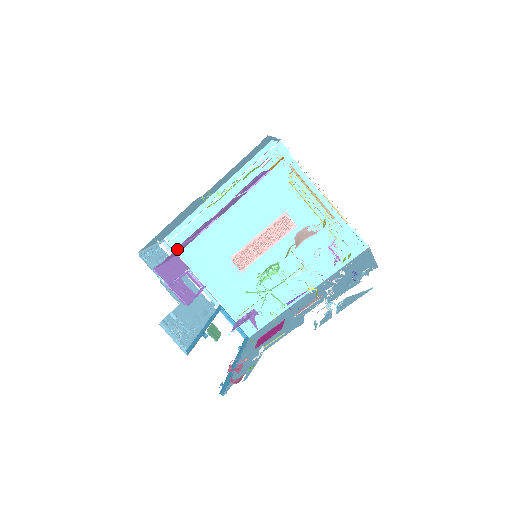
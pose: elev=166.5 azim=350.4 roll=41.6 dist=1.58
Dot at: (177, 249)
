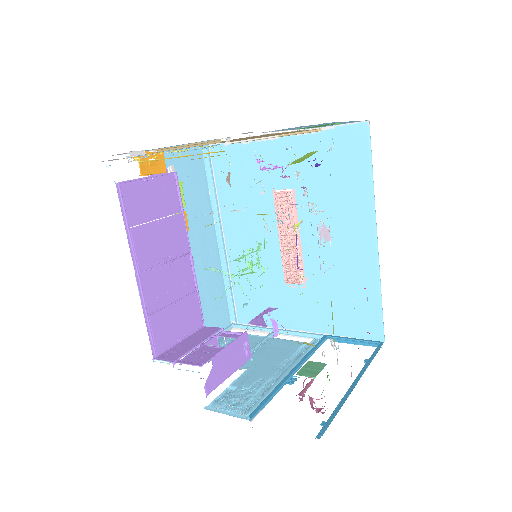
Dot at: (151, 322)
